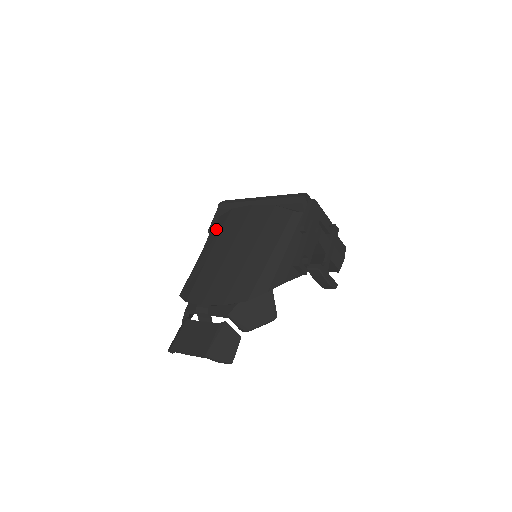
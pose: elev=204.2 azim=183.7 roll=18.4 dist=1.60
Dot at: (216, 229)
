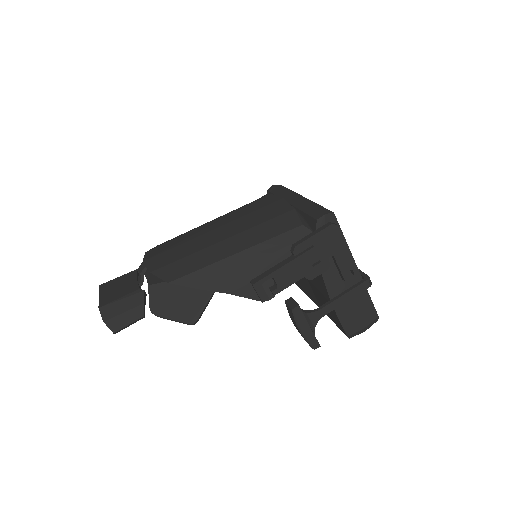
Dot at: (242, 206)
